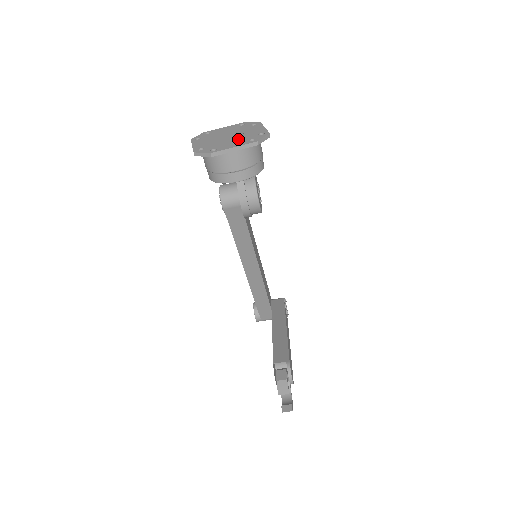
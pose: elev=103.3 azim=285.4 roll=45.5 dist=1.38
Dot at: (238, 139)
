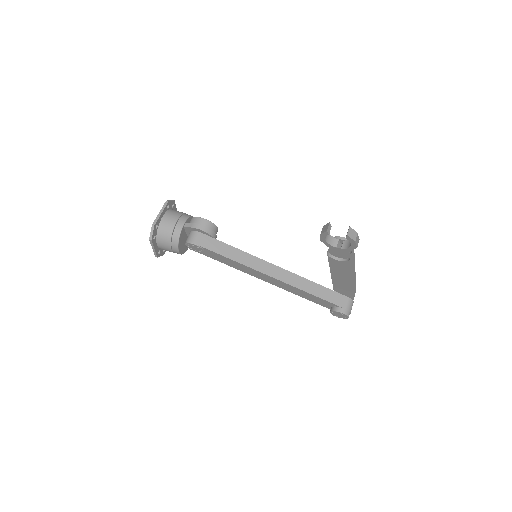
Dot at: occluded
